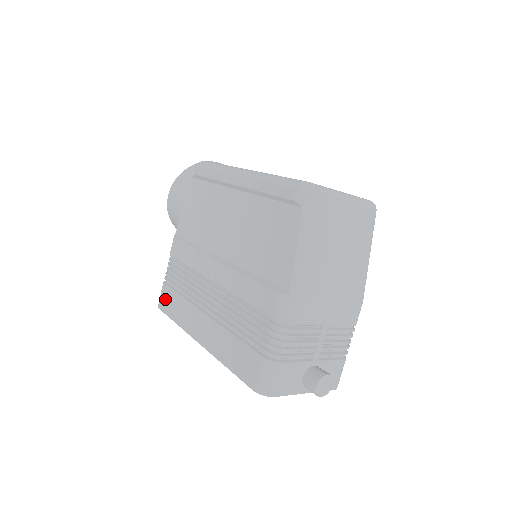
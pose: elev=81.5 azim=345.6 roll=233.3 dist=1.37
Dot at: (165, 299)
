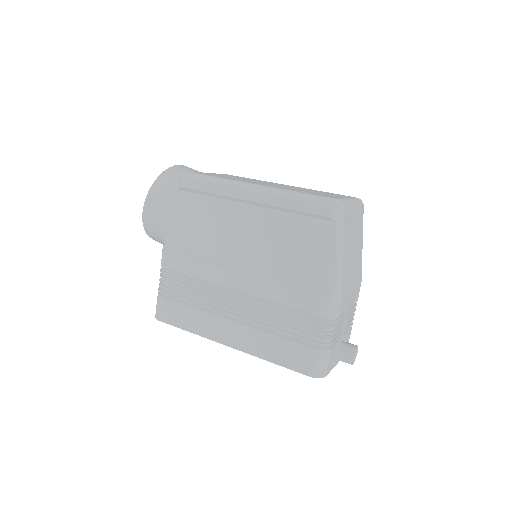
Dot at: (167, 311)
